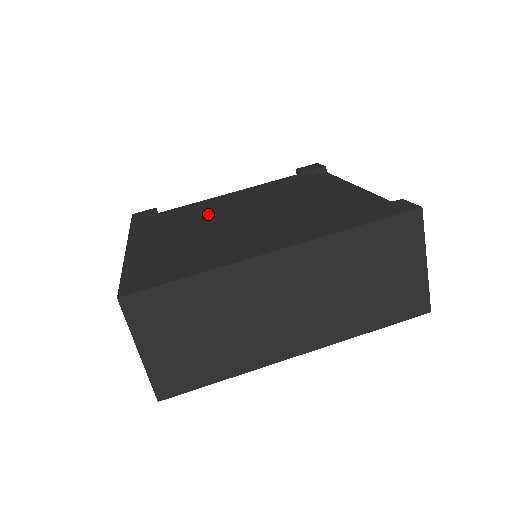
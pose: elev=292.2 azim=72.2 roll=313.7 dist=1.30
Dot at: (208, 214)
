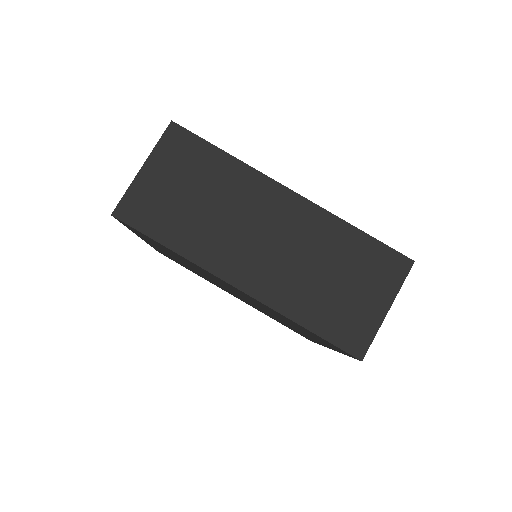
Dot at: occluded
